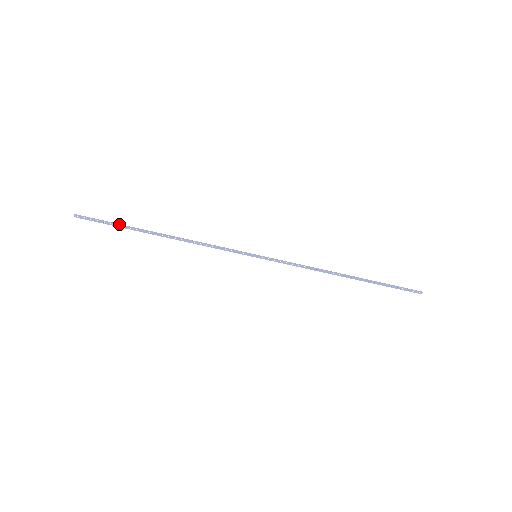
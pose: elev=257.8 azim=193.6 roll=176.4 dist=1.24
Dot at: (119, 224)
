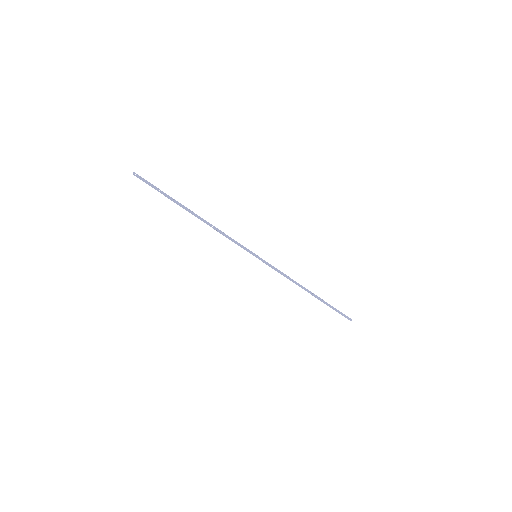
Dot at: occluded
